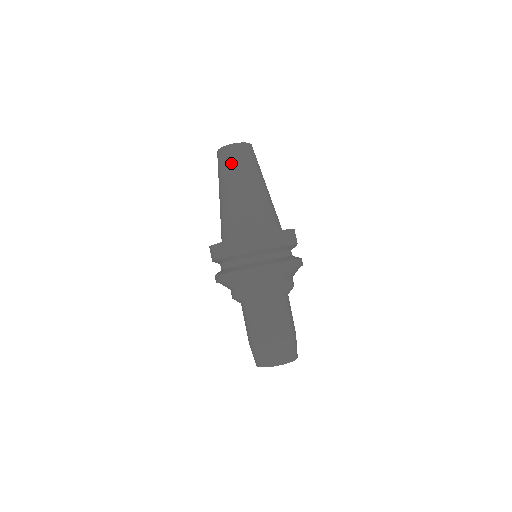
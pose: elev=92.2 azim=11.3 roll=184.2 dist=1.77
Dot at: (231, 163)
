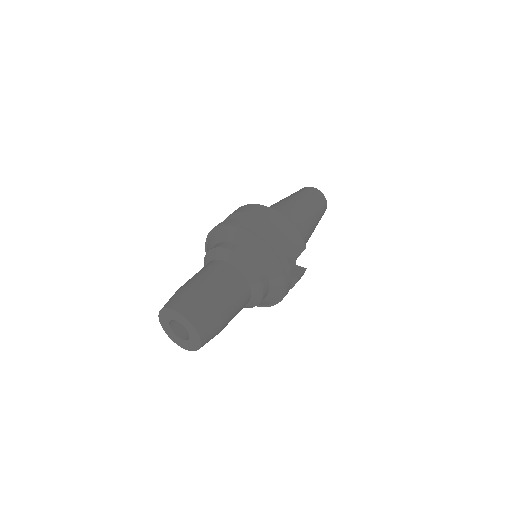
Dot at: (300, 192)
